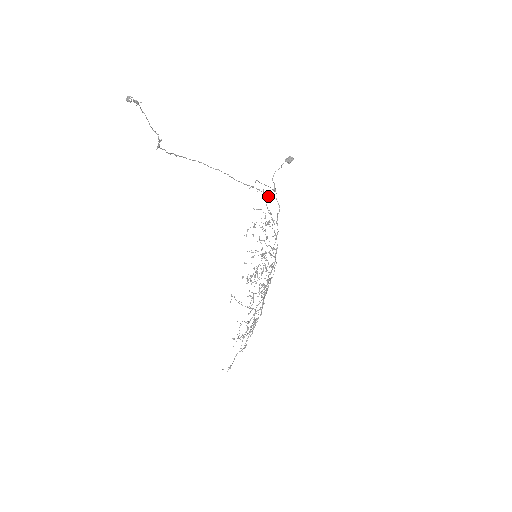
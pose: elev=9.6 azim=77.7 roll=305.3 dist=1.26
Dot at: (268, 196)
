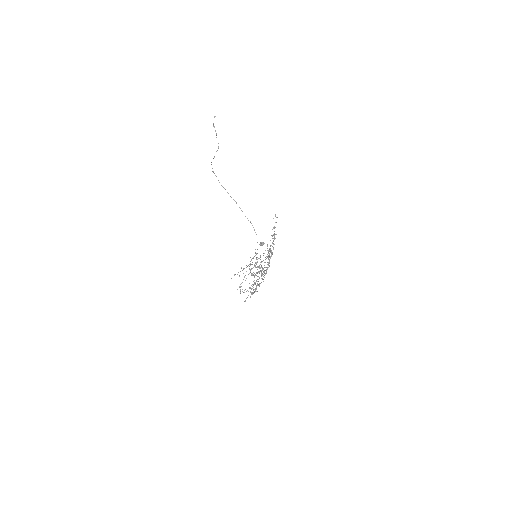
Dot at: occluded
